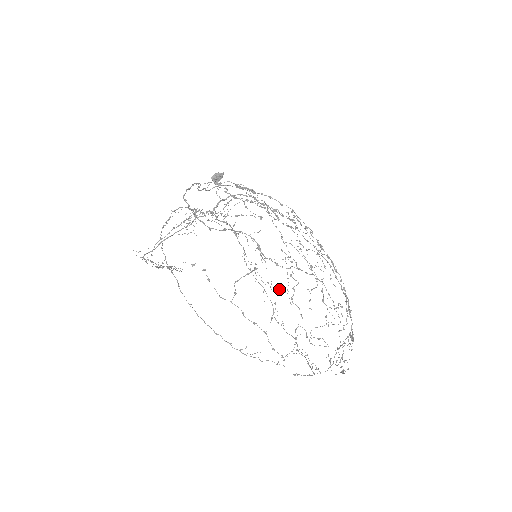
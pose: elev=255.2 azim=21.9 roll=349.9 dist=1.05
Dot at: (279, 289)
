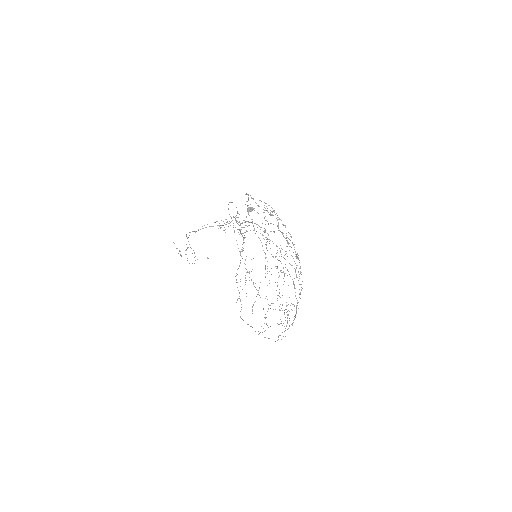
Dot at: occluded
